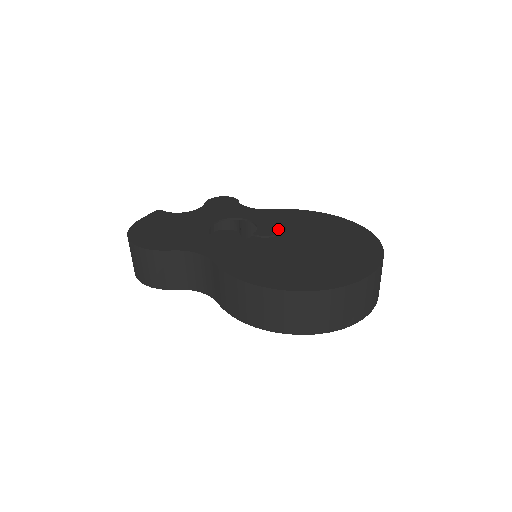
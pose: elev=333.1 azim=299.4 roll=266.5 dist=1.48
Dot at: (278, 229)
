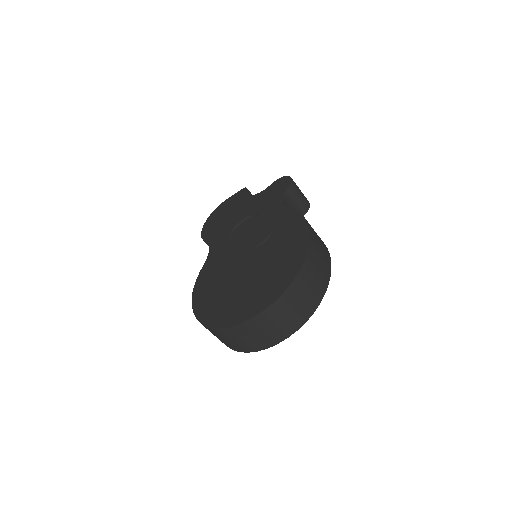
Dot at: (258, 241)
